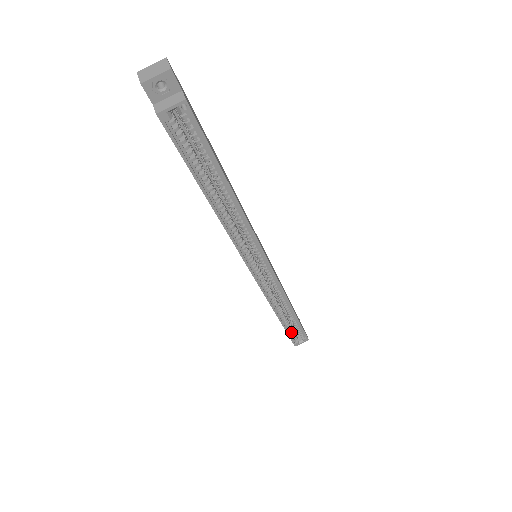
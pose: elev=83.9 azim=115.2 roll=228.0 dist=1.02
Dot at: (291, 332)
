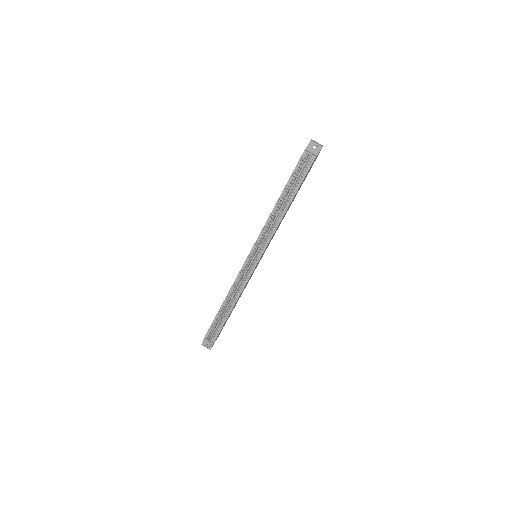
Dot at: (213, 327)
